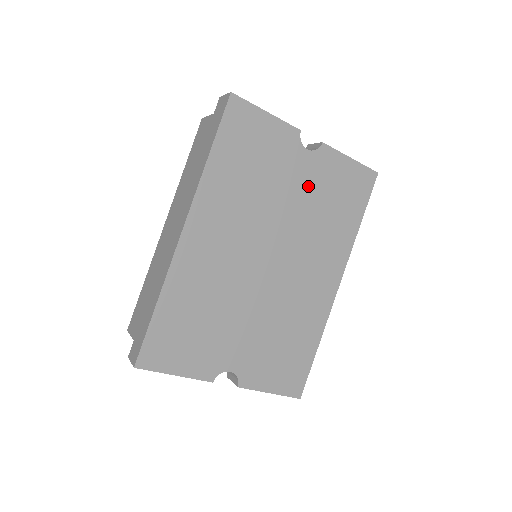
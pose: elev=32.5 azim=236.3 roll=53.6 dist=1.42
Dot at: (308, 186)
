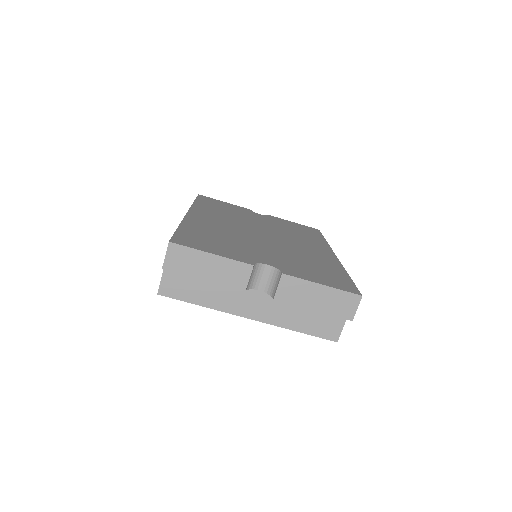
Dot at: (271, 222)
